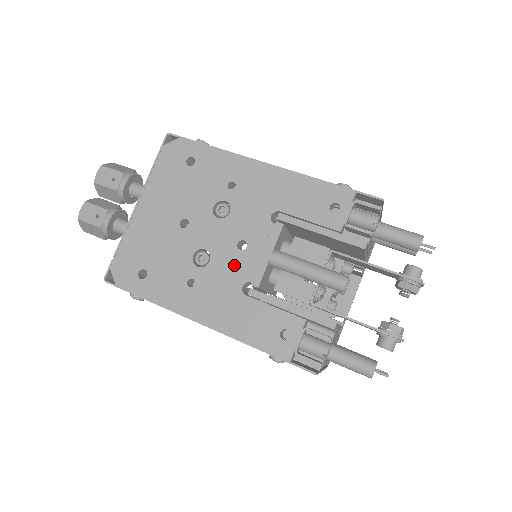
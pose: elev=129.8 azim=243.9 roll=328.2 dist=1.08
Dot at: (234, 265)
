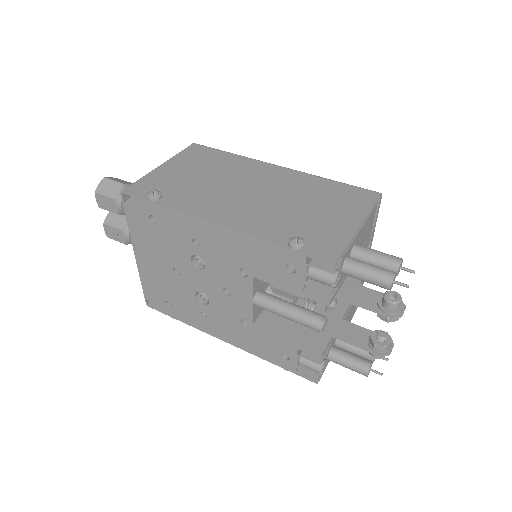
Dot at: (228, 306)
